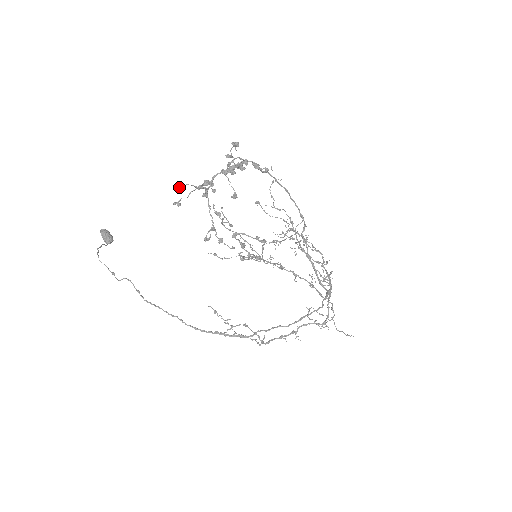
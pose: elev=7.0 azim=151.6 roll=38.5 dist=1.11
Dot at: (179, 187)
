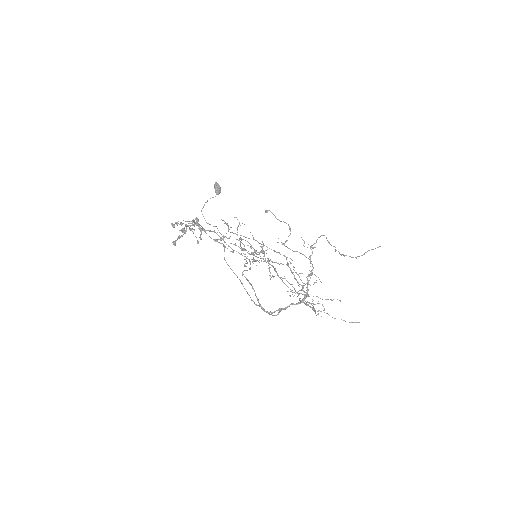
Dot at: occluded
